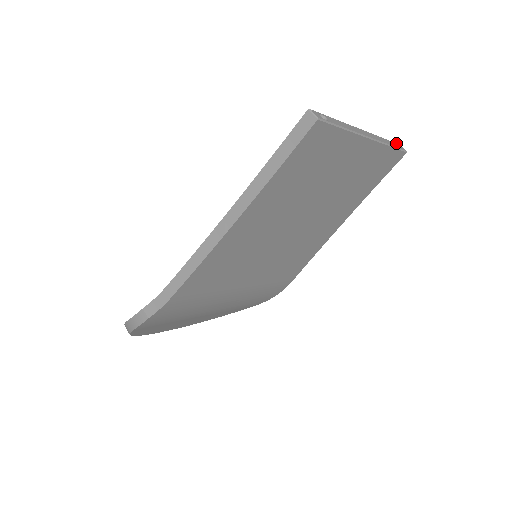
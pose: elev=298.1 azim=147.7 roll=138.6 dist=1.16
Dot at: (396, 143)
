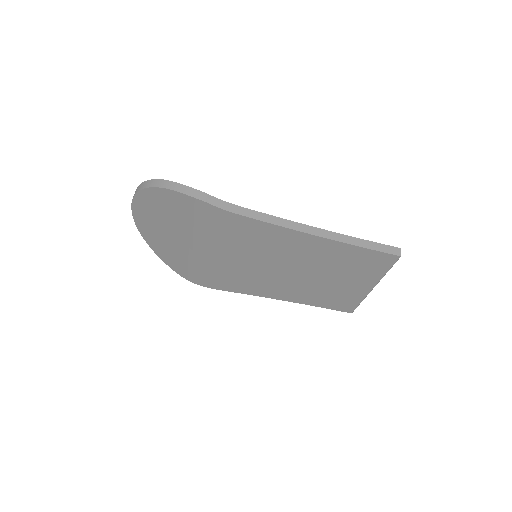
Dot at: occluded
